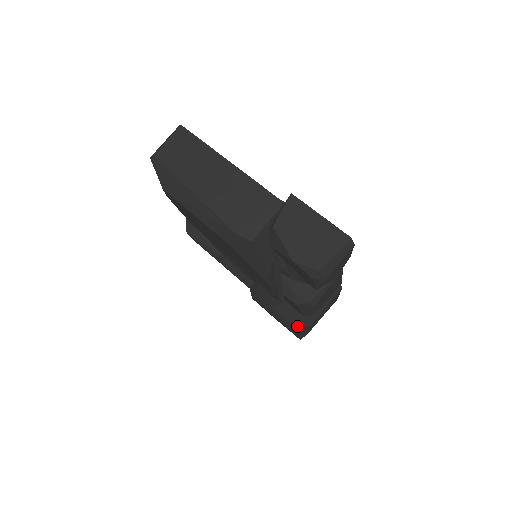
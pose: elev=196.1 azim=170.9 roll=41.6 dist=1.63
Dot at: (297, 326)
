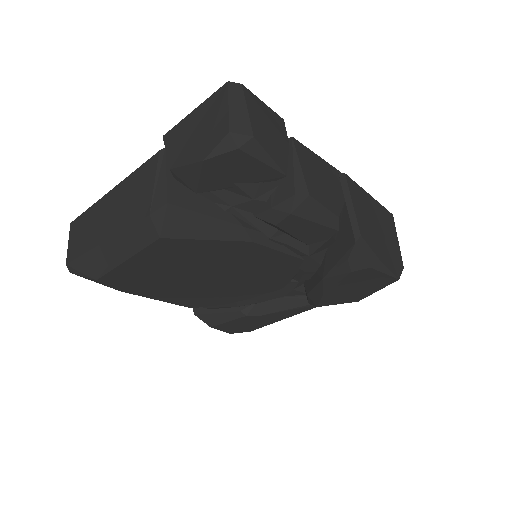
Dot at: (352, 254)
